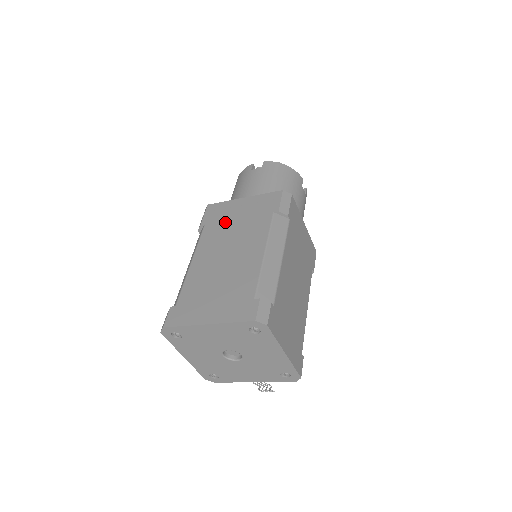
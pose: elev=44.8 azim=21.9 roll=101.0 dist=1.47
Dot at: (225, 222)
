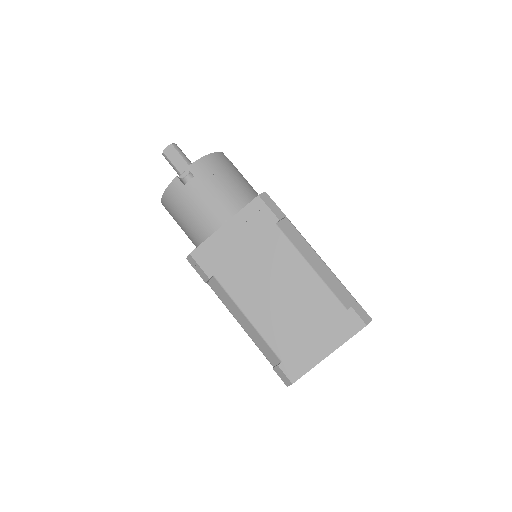
Dot at: (235, 261)
